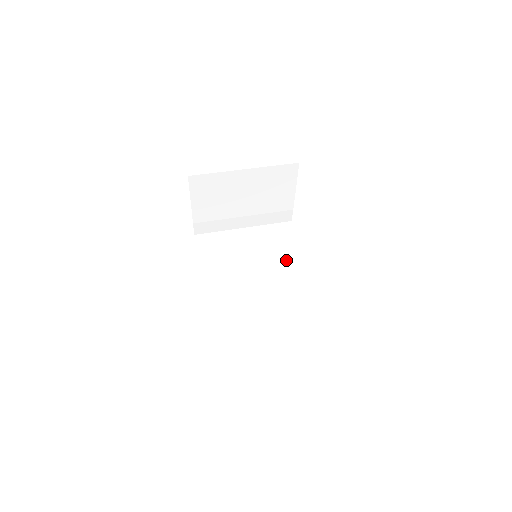
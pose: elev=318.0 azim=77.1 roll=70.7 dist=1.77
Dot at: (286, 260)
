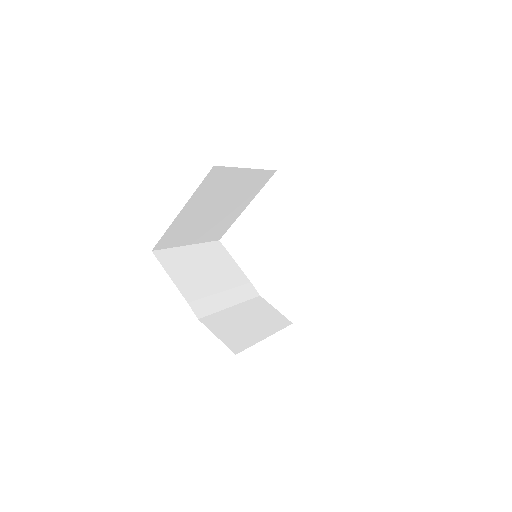
Dot at: occluded
